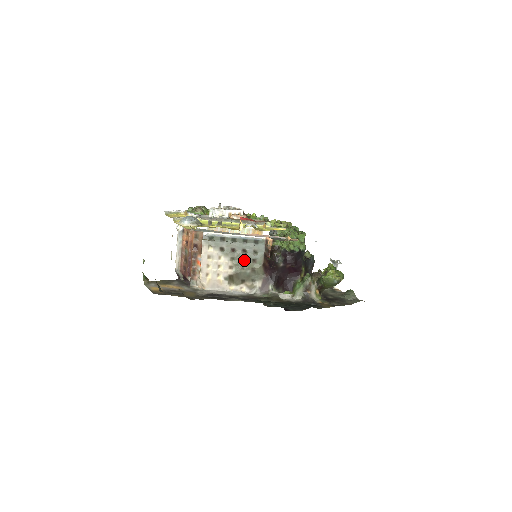
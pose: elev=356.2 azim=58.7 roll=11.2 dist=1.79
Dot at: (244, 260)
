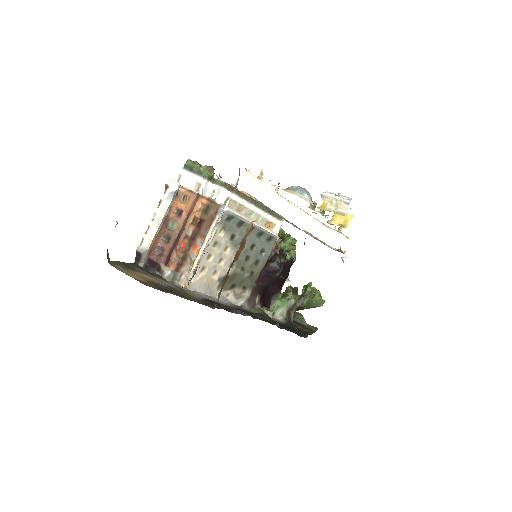
Dot at: (248, 259)
